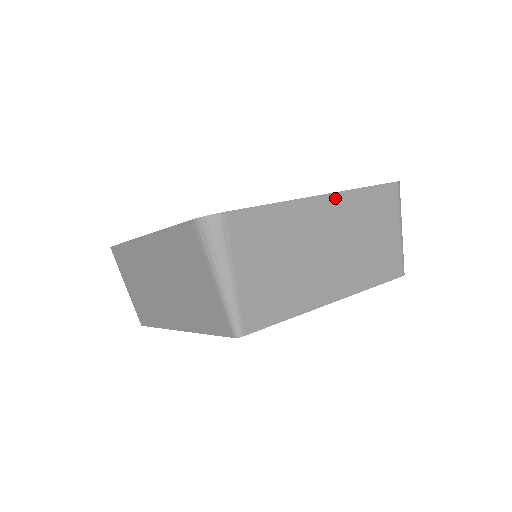
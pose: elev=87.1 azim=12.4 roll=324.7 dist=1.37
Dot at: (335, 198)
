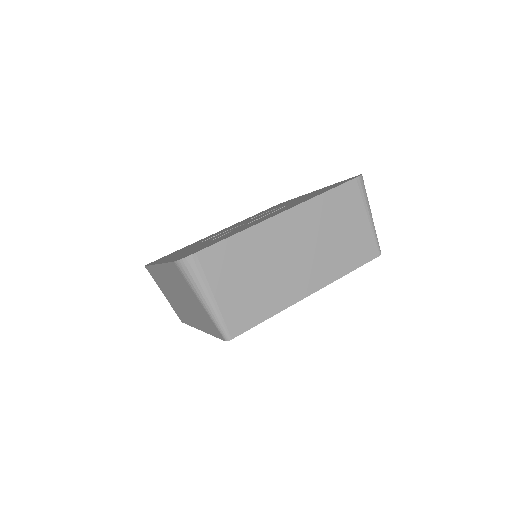
Dot at: (294, 211)
